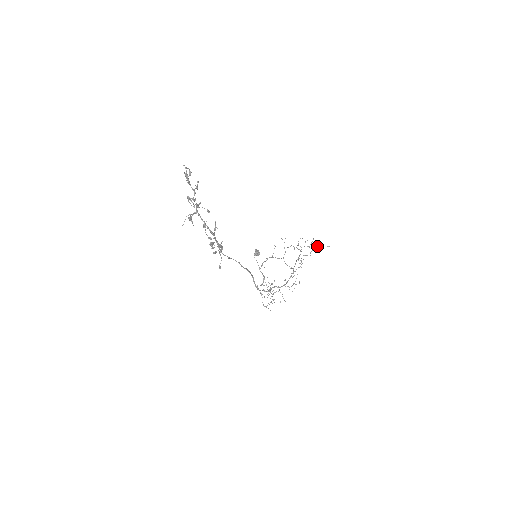
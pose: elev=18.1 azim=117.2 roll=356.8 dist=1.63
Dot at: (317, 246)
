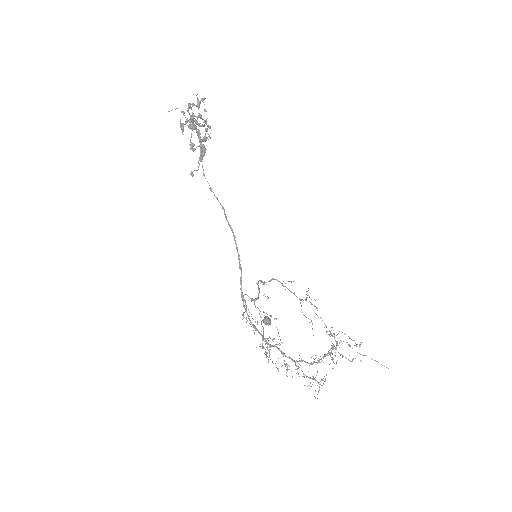
Dot at: (366, 355)
